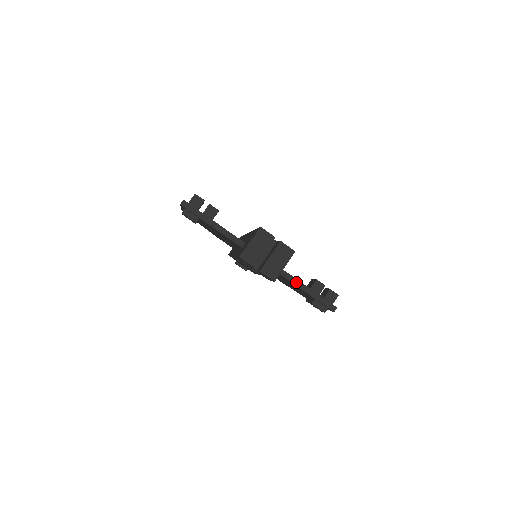
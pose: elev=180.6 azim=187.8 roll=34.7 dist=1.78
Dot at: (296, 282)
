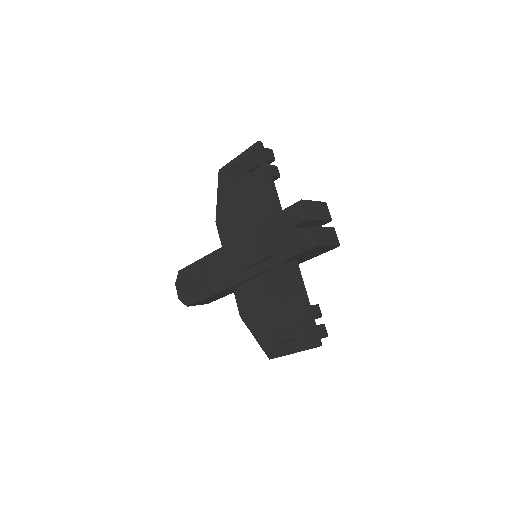
Dot at: (303, 287)
